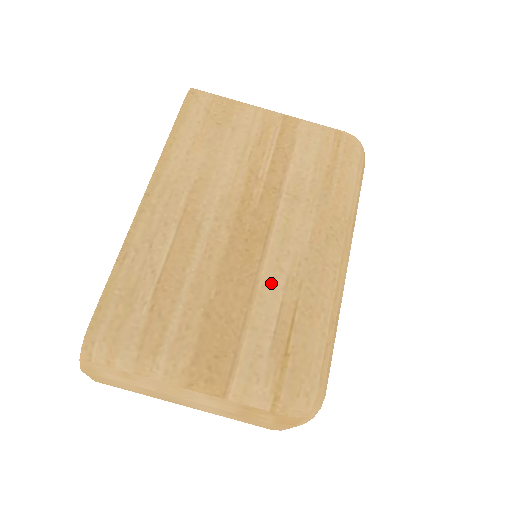
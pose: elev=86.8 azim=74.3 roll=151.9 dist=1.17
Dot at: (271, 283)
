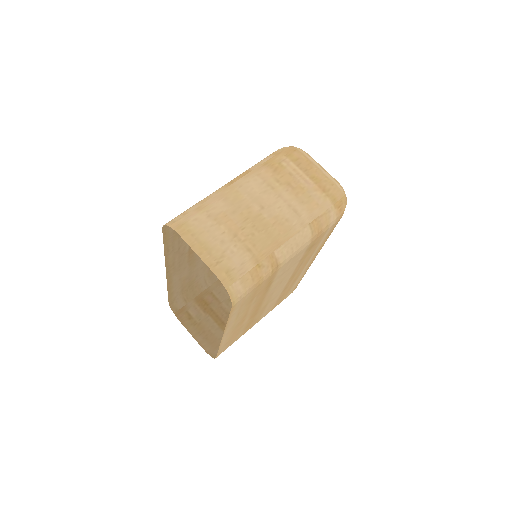
Dot at: occluded
